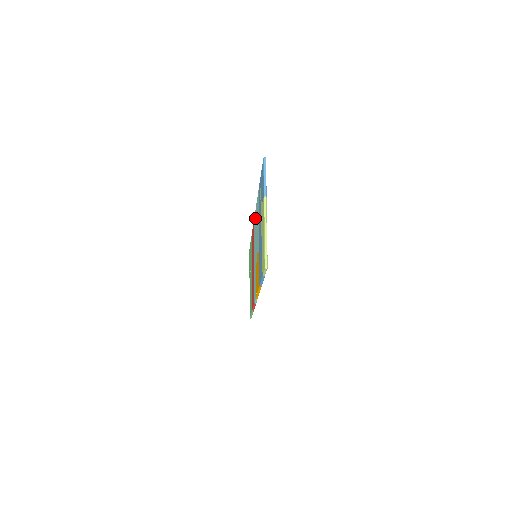
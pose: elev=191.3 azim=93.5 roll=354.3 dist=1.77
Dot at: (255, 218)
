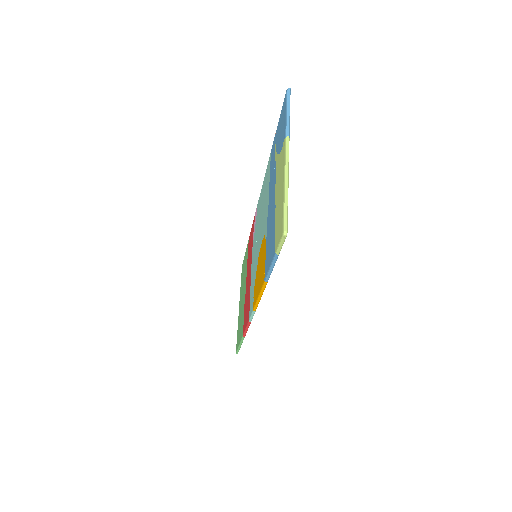
Dot at: (259, 205)
